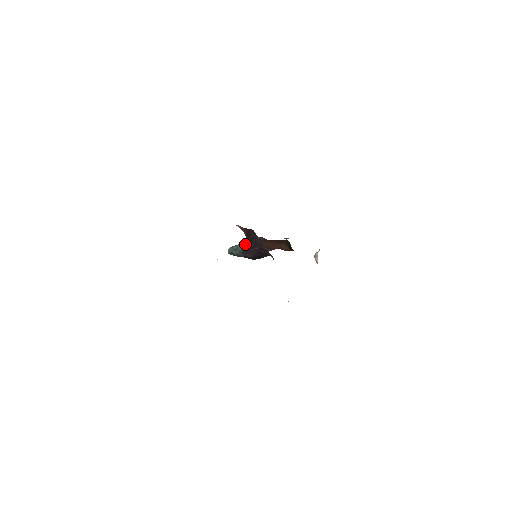
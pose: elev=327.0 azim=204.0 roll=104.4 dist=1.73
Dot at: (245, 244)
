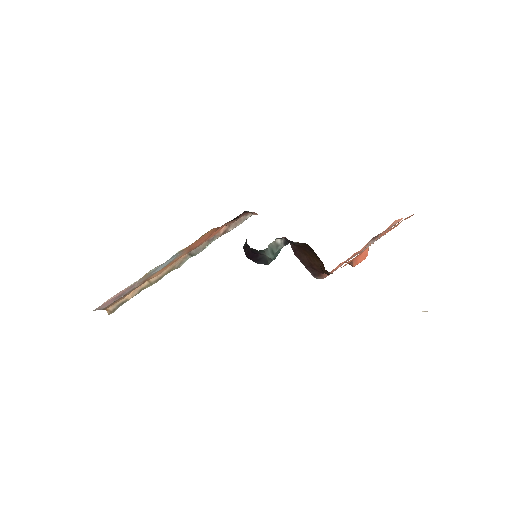
Dot at: occluded
